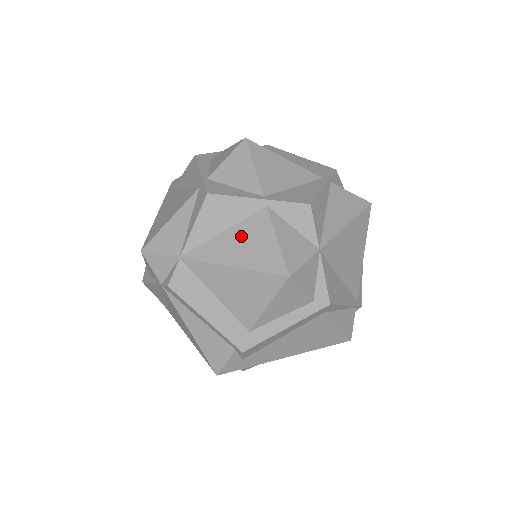
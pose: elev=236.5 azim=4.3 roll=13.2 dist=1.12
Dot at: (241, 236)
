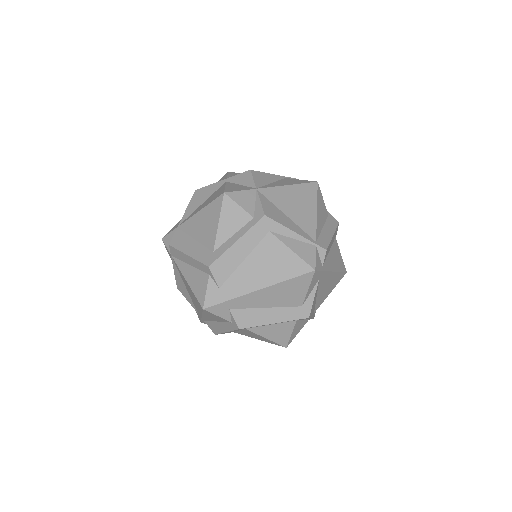
Dot at: (209, 199)
